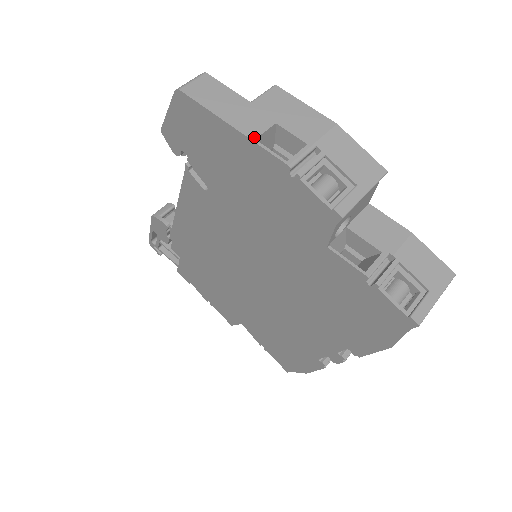
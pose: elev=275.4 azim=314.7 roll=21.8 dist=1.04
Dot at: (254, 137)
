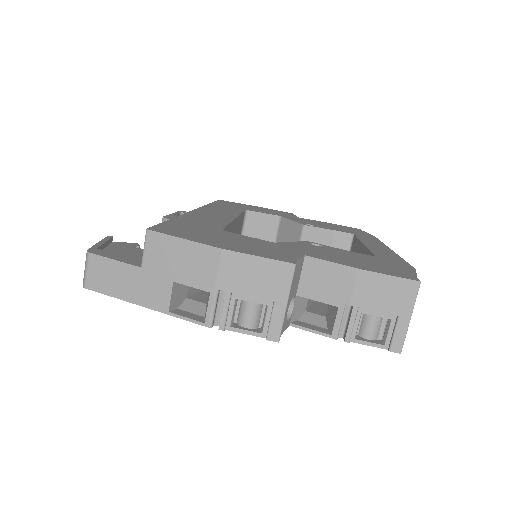
Dot at: (166, 310)
